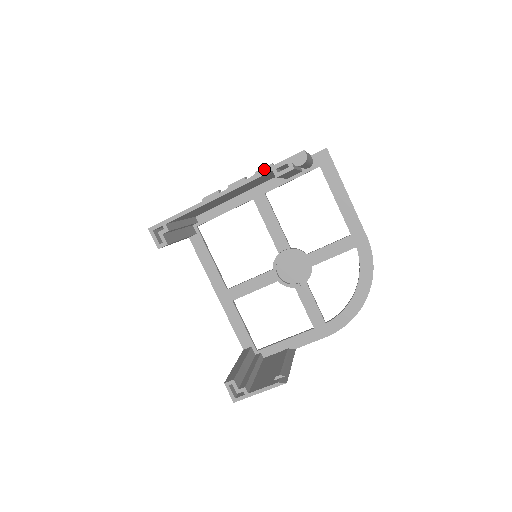
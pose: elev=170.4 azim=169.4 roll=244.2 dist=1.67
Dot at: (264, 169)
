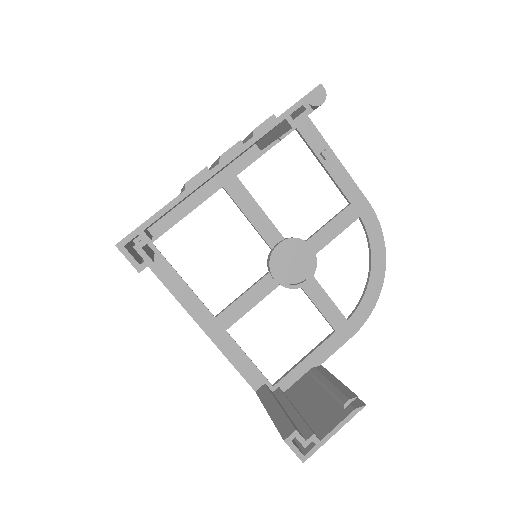
Dot at: (265, 124)
